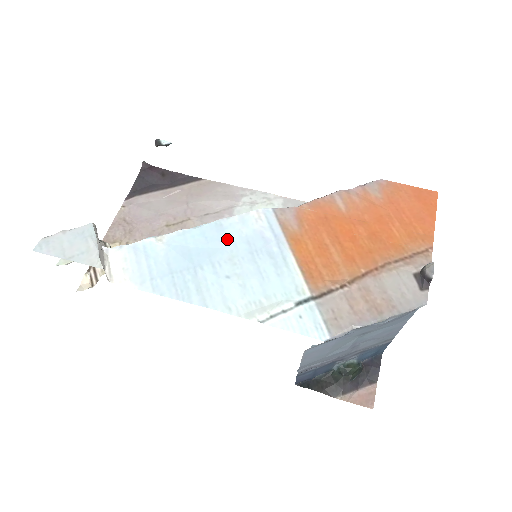
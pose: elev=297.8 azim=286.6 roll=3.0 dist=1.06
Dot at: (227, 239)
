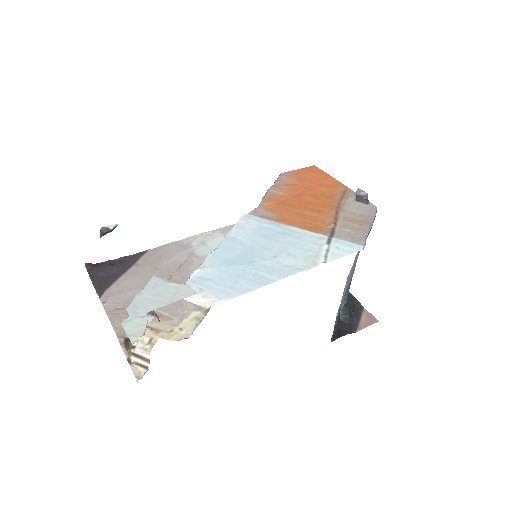
Dot at: (245, 241)
